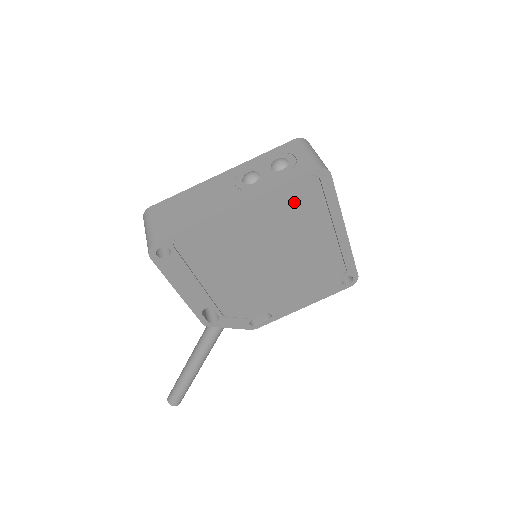
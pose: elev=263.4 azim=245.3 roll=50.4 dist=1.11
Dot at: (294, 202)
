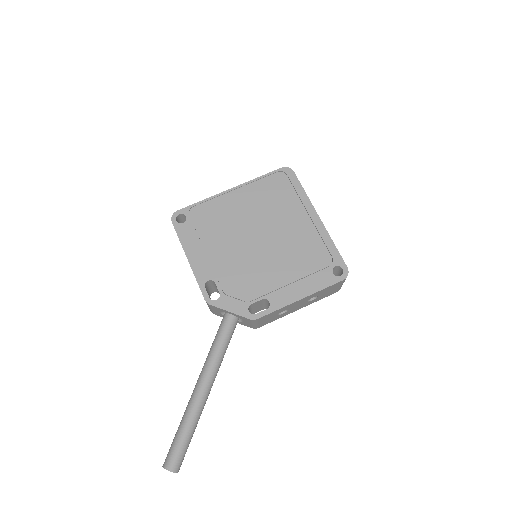
Dot at: (271, 189)
